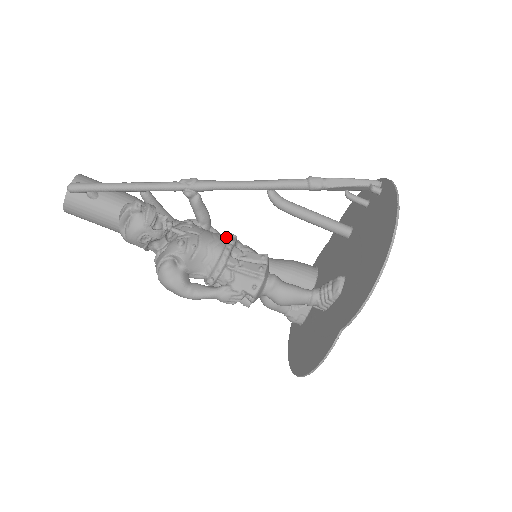
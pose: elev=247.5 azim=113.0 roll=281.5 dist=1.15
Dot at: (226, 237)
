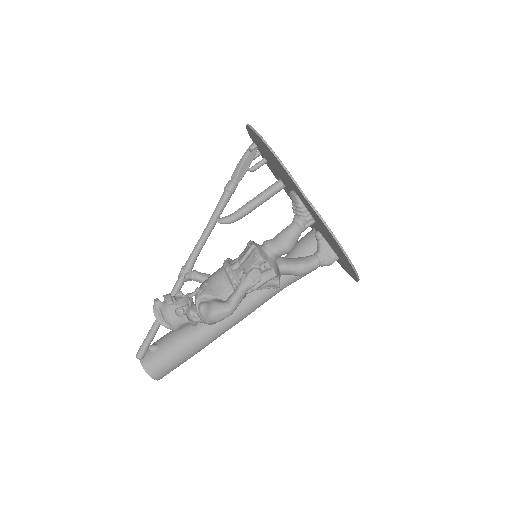
Dot at: occluded
